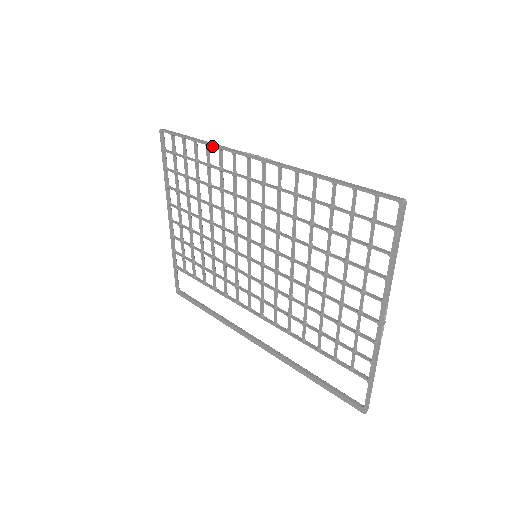
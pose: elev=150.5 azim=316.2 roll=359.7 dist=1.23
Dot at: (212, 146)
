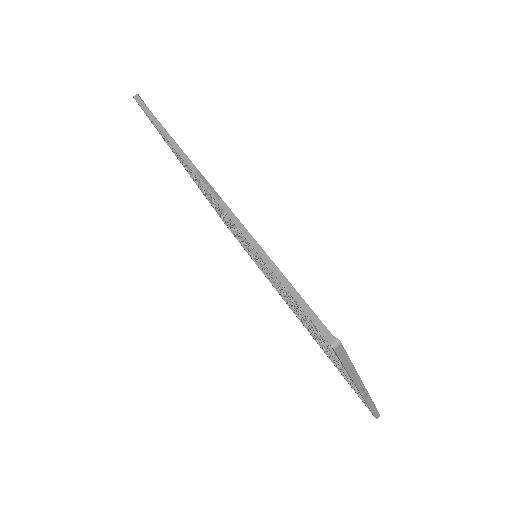
Dot at: (173, 147)
